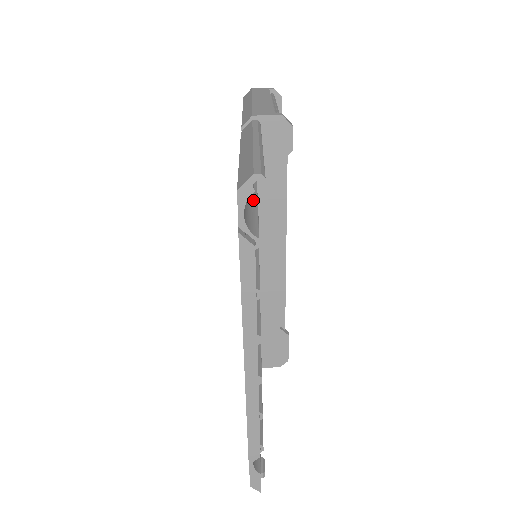
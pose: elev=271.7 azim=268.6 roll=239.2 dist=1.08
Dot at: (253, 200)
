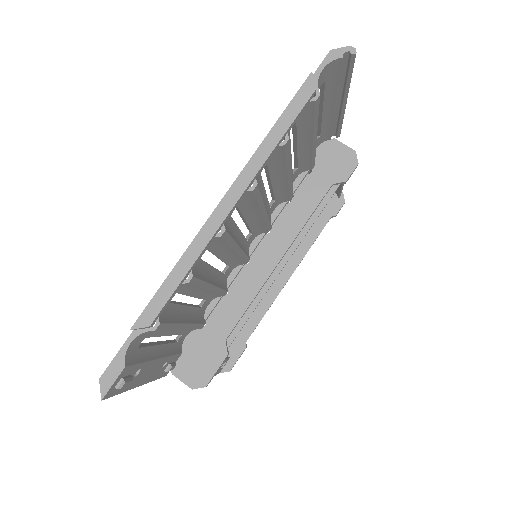
Dot at: occluded
